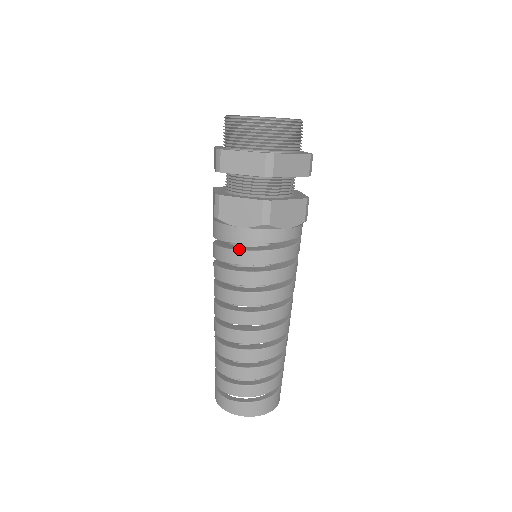
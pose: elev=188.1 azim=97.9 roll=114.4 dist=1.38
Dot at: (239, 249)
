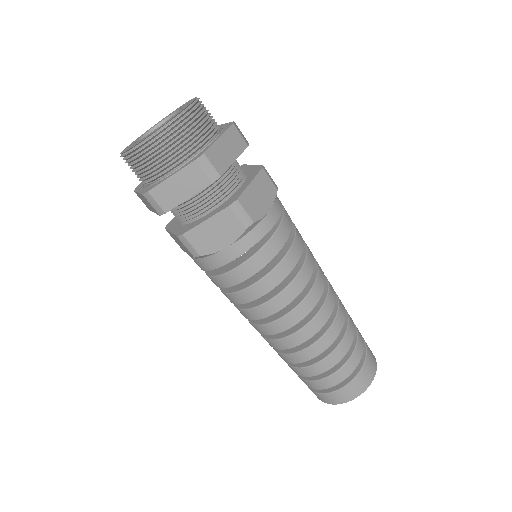
Dot at: (208, 273)
